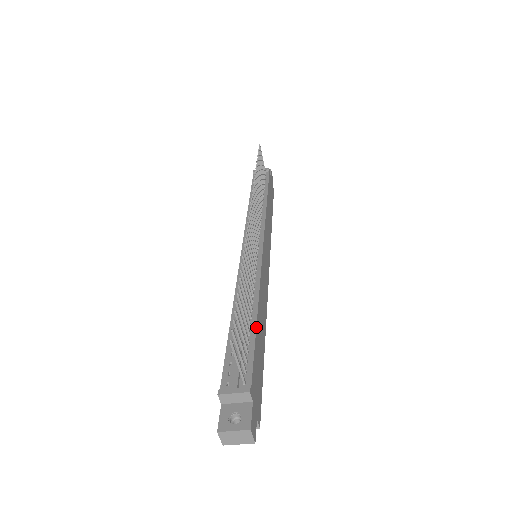
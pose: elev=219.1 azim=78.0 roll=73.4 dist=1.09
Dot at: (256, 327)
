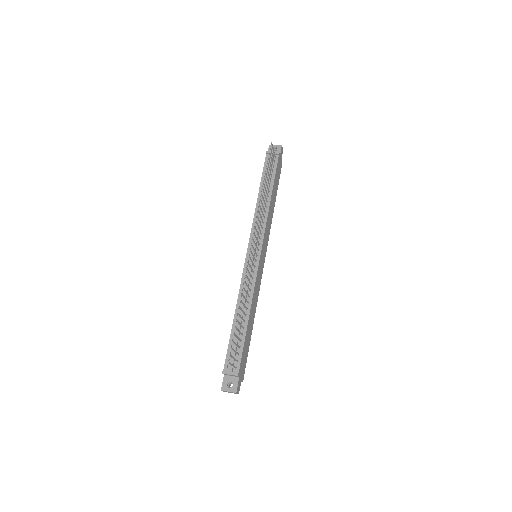
Dot at: (246, 330)
